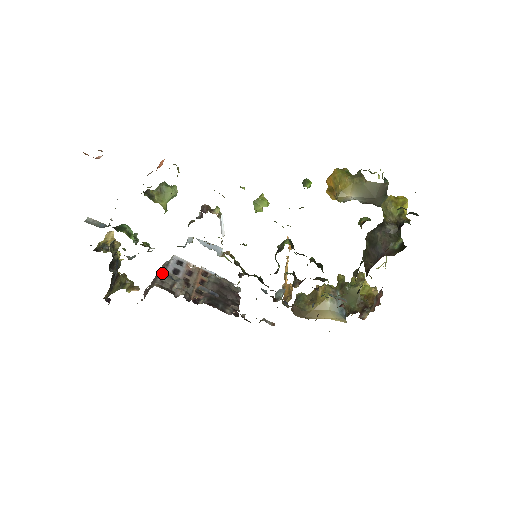
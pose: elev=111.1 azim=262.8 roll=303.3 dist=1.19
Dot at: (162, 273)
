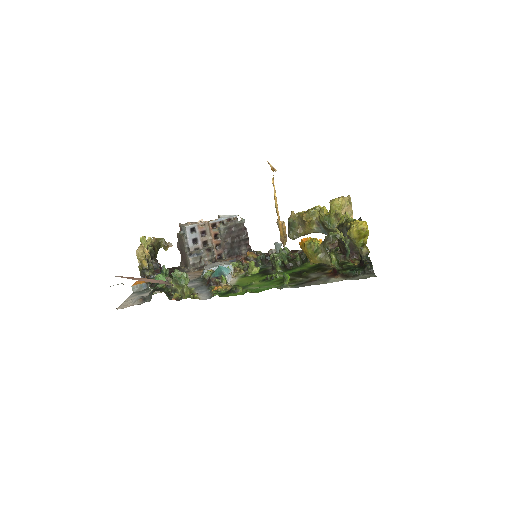
Dot at: (189, 255)
